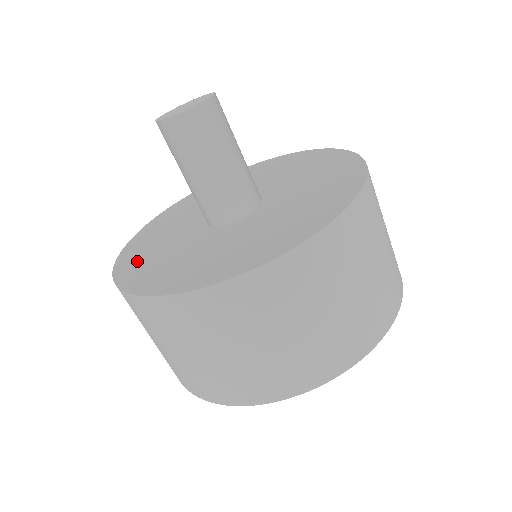
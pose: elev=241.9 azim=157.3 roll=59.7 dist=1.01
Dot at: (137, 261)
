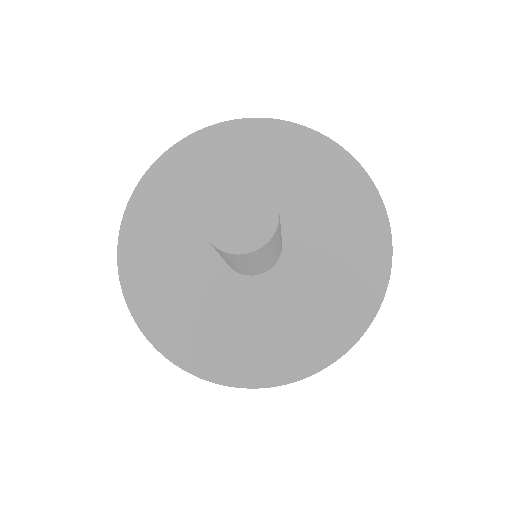
Dot at: (152, 294)
